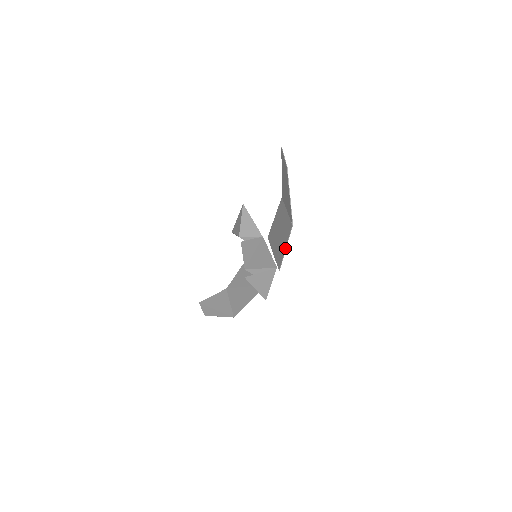
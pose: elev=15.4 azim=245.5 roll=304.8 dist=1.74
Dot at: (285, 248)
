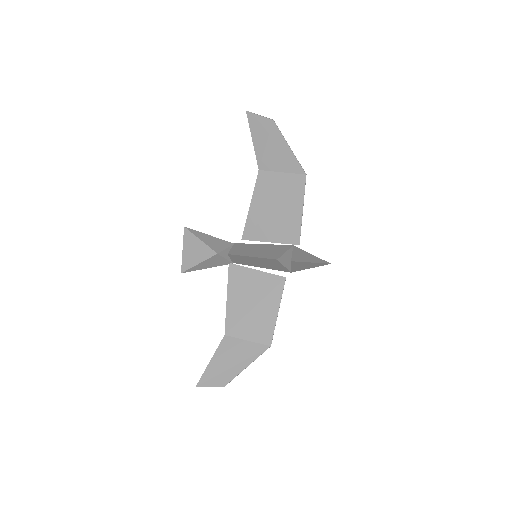
Dot at: (302, 210)
